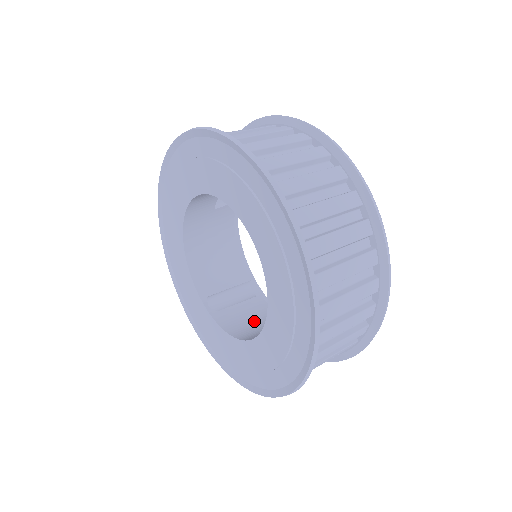
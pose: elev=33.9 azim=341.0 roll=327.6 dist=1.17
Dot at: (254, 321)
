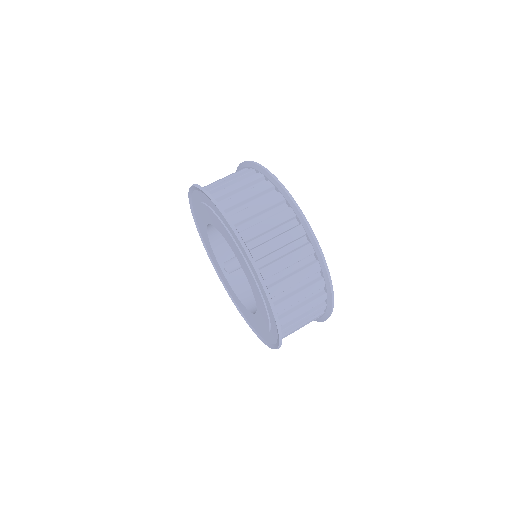
Dot at: occluded
